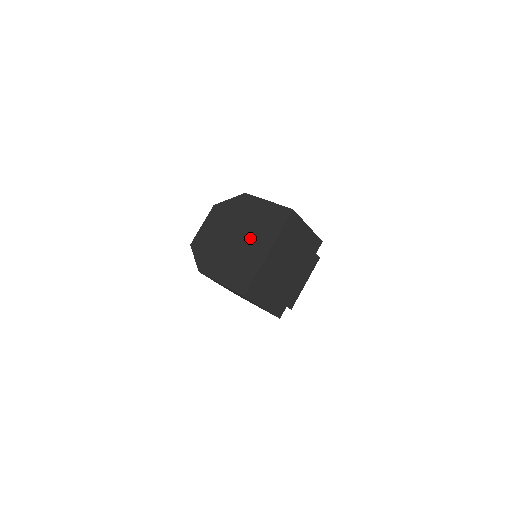
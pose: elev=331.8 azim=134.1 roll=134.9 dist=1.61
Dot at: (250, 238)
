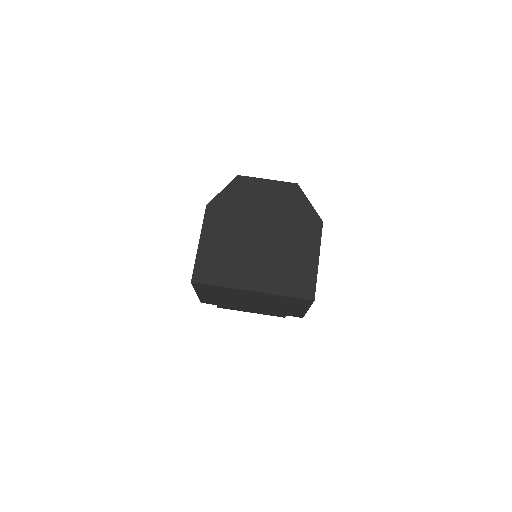
Dot at: (265, 257)
